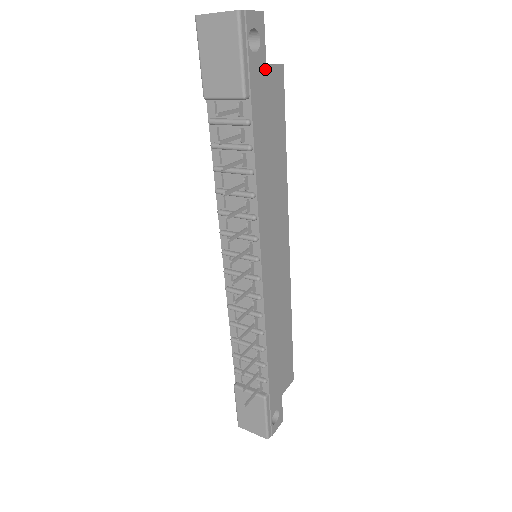
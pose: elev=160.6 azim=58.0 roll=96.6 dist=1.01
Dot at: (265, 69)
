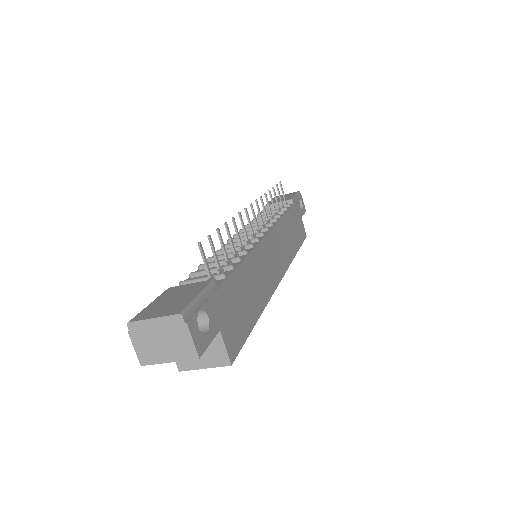
Dot at: (301, 217)
